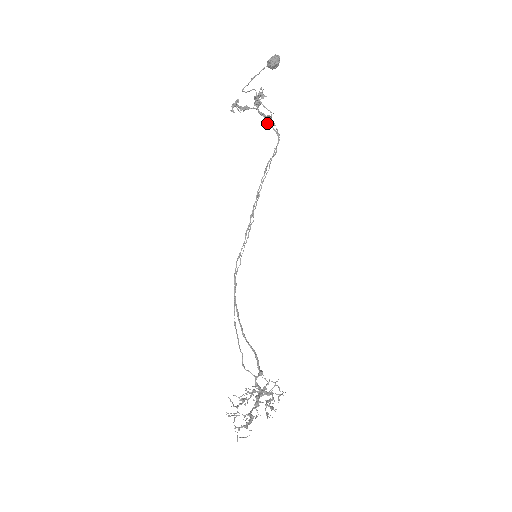
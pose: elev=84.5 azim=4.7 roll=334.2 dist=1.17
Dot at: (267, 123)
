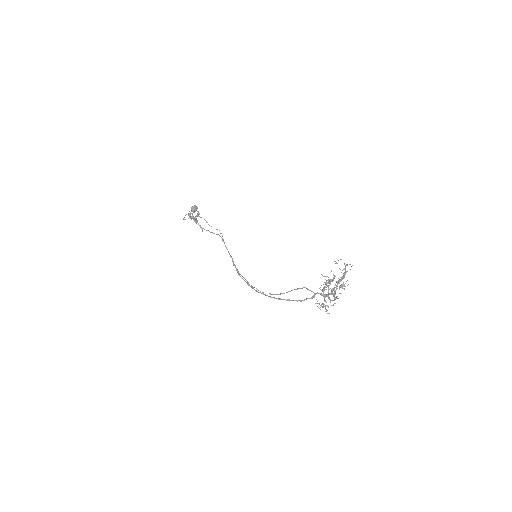
Dot at: occluded
